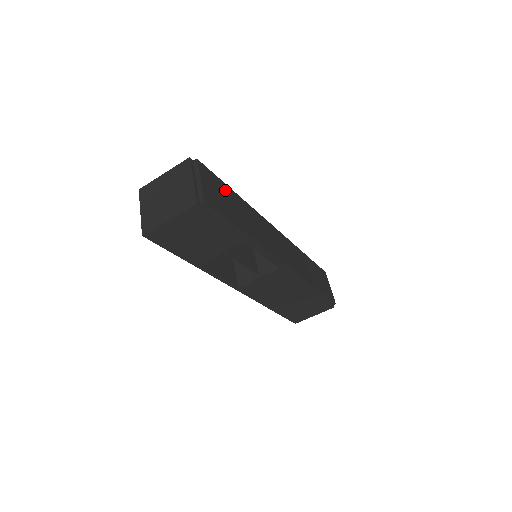
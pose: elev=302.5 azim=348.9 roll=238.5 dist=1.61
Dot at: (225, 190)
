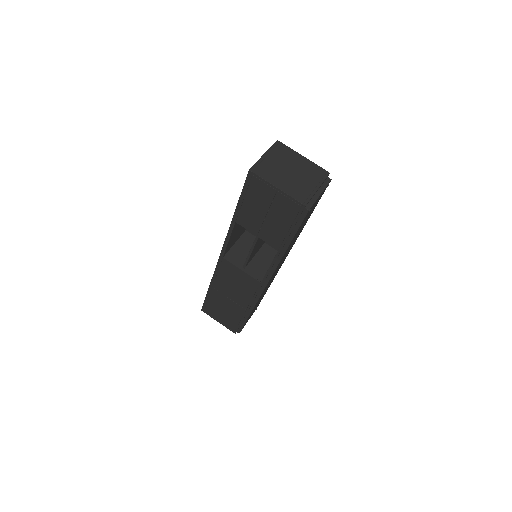
Dot at: occluded
